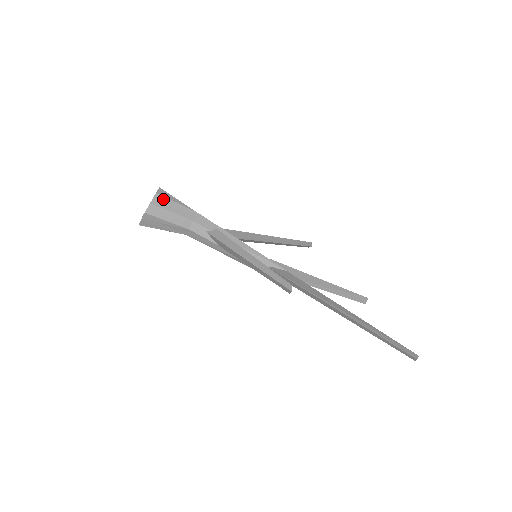
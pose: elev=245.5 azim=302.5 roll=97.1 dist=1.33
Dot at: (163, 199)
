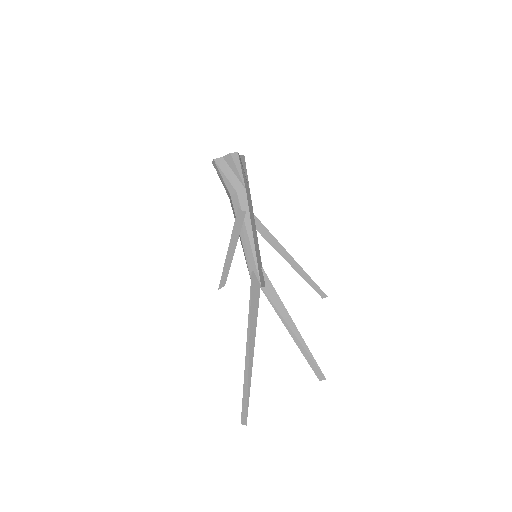
Dot at: (232, 161)
